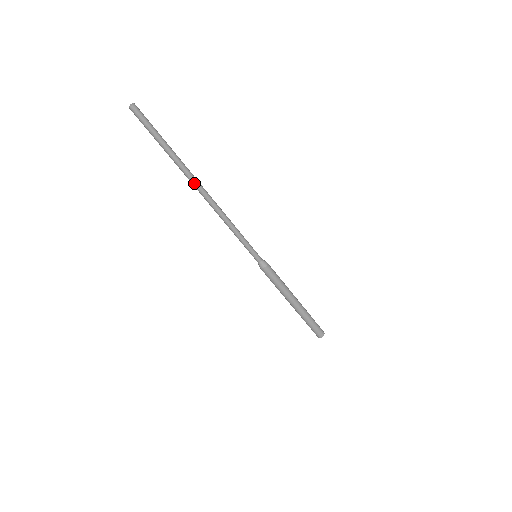
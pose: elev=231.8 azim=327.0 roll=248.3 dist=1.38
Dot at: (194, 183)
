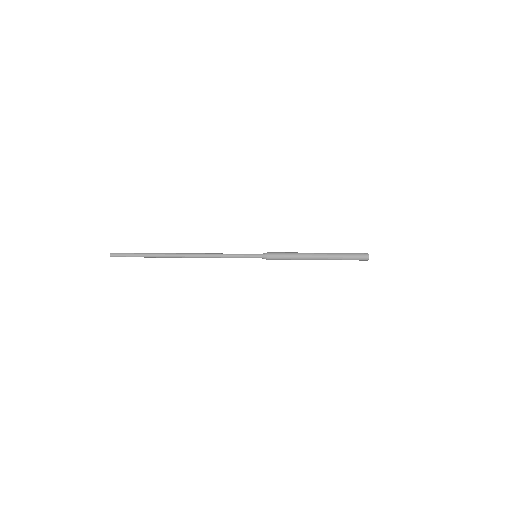
Dot at: (175, 255)
